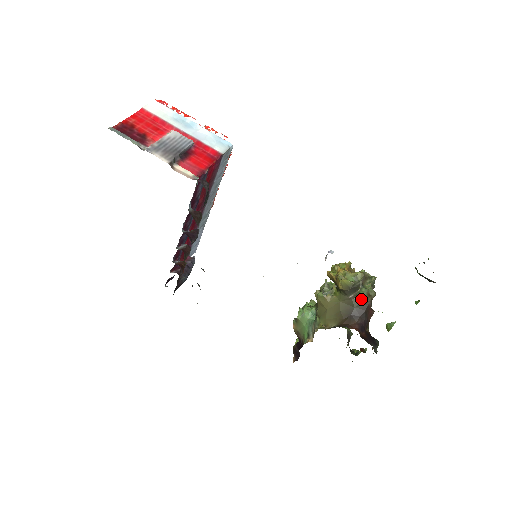
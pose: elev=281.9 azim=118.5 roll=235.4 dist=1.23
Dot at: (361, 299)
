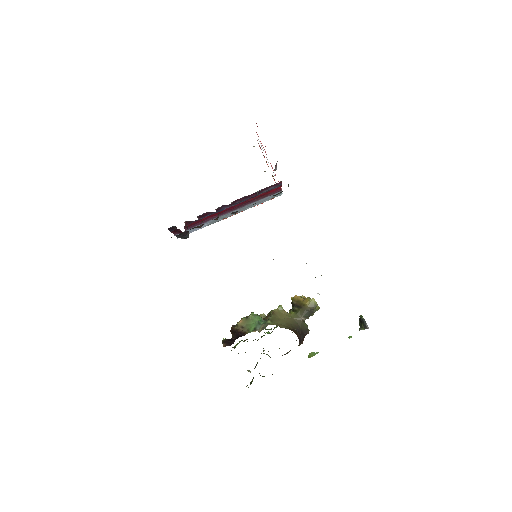
Dot at: (306, 325)
